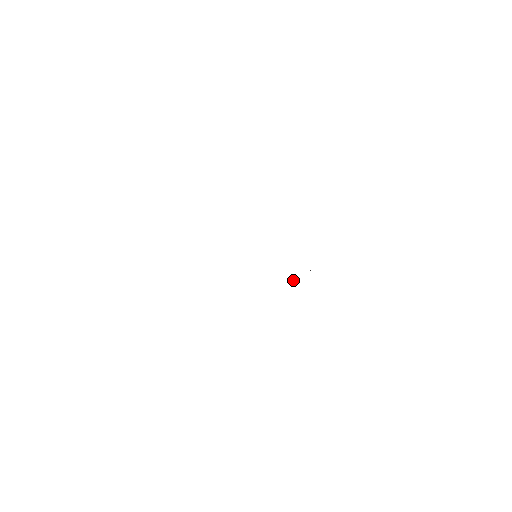
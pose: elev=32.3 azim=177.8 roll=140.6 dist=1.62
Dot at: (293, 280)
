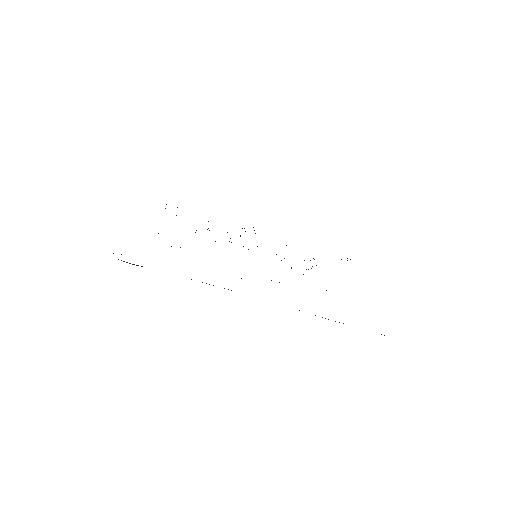
Dot at: occluded
